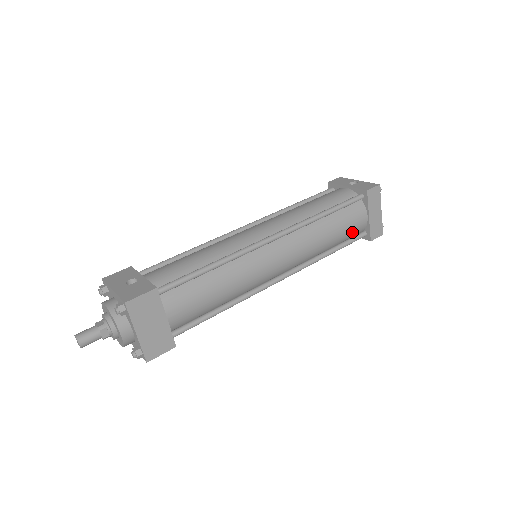
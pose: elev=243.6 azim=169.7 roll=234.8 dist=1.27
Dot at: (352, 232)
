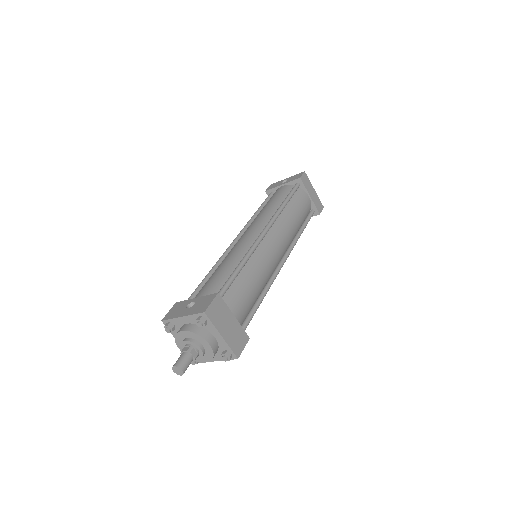
Dot at: (306, 212)
